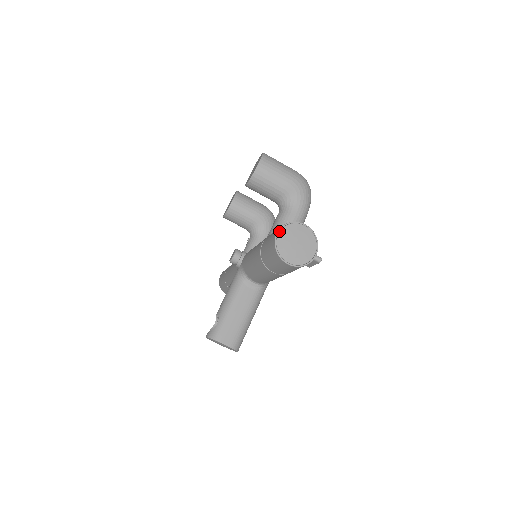
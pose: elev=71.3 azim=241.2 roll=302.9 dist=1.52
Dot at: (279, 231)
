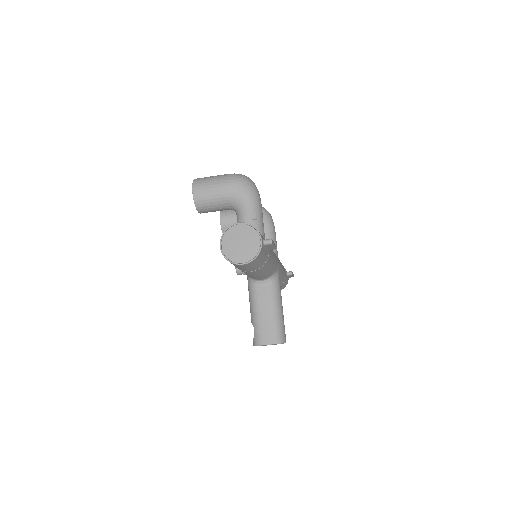
Dot at: (221, 243)
